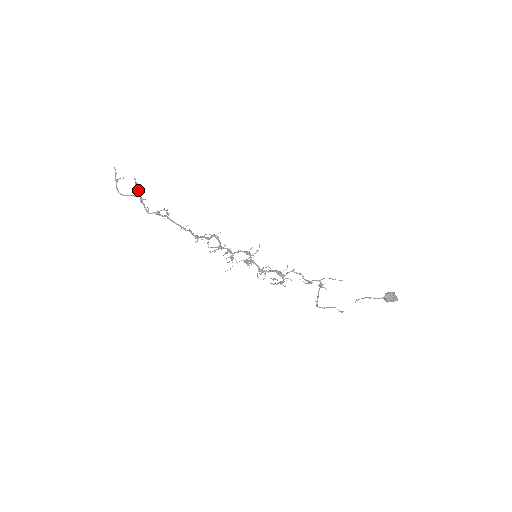
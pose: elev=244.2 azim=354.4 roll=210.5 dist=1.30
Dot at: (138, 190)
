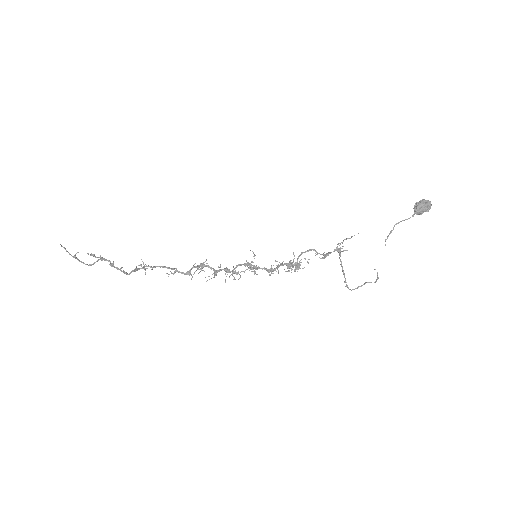
Dot at: occluded
